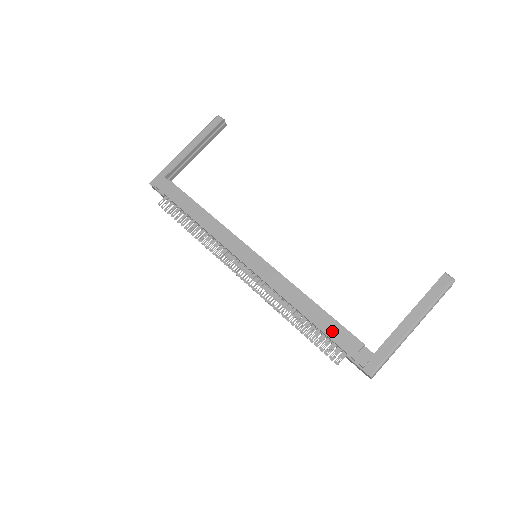
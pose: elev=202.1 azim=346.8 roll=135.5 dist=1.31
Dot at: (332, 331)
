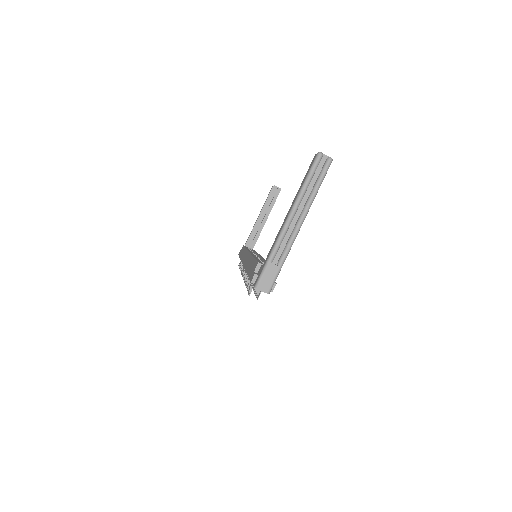
Dot at: (251, 270)
